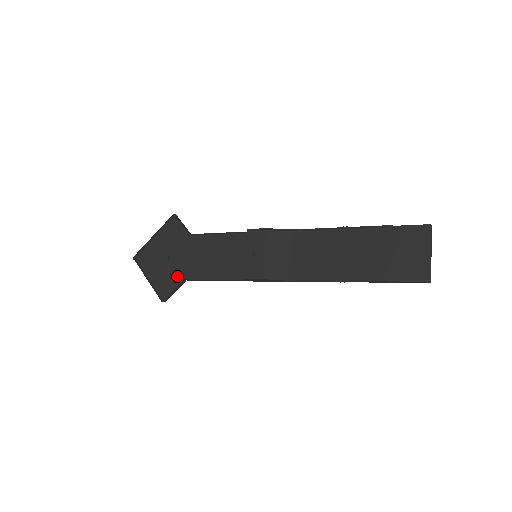
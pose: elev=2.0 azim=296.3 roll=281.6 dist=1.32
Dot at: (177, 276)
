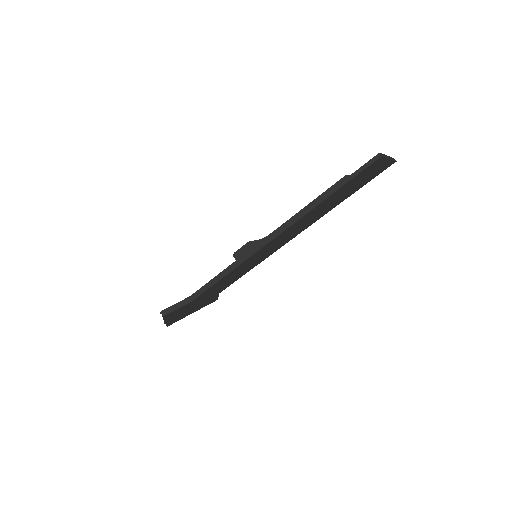
Dot at: occluded
